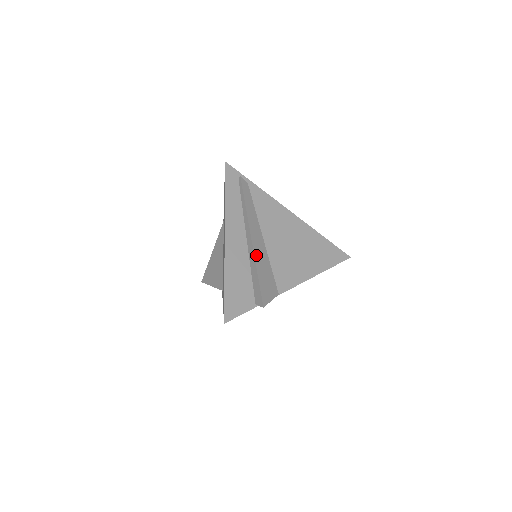
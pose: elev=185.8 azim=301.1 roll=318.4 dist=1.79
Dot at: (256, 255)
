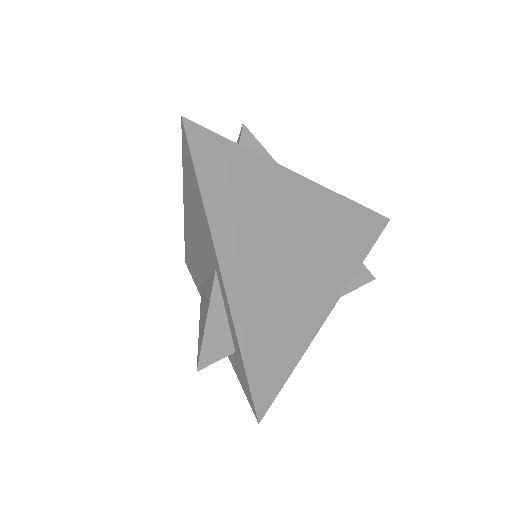
Dot at: occluded
